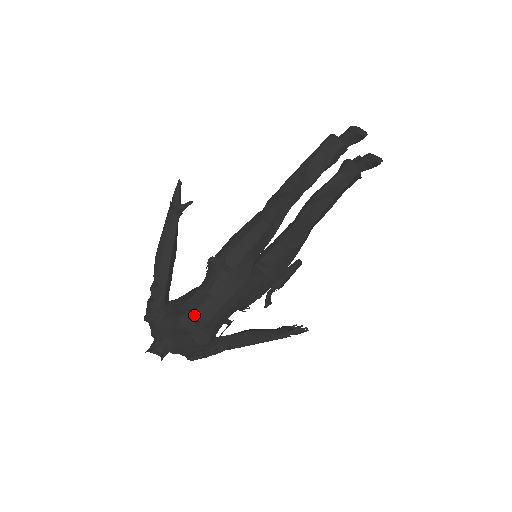
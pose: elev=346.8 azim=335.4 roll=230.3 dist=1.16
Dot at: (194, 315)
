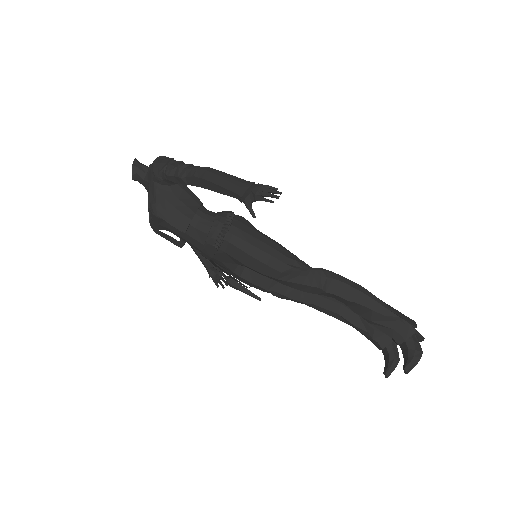
Dot at: (165, 217)
